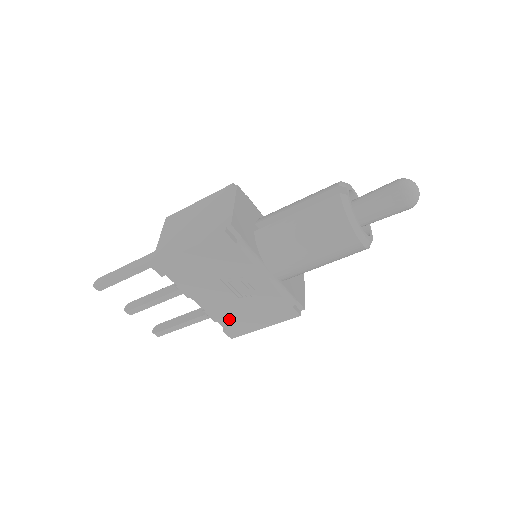
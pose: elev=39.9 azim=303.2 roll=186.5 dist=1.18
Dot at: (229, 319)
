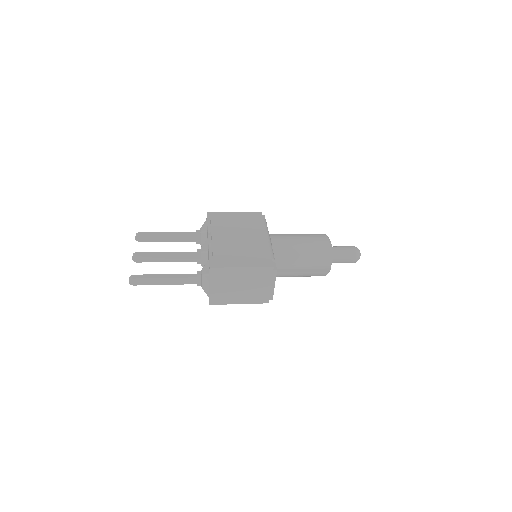
Dot at: occluded
